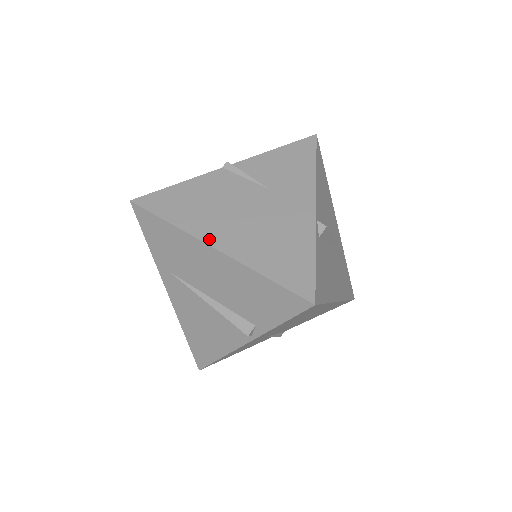
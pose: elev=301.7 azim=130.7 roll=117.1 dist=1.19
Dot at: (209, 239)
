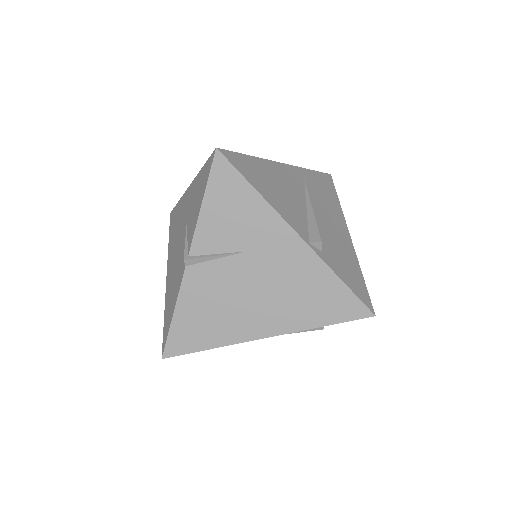
Dot at: (254, 335)
